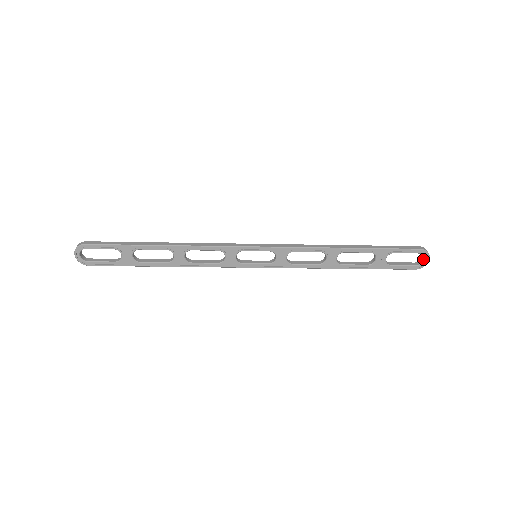
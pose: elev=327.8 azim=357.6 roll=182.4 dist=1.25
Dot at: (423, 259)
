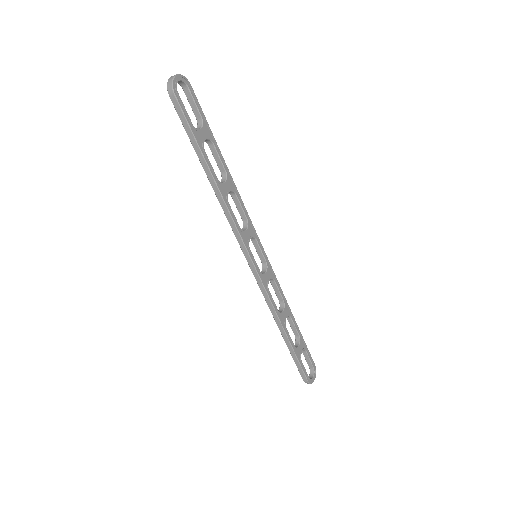
Dot at: (312, 376)
